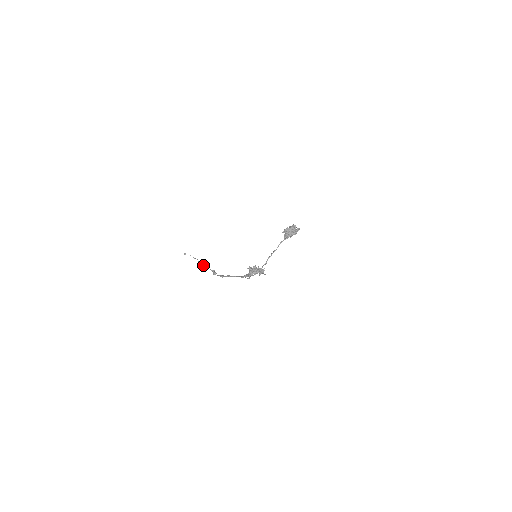
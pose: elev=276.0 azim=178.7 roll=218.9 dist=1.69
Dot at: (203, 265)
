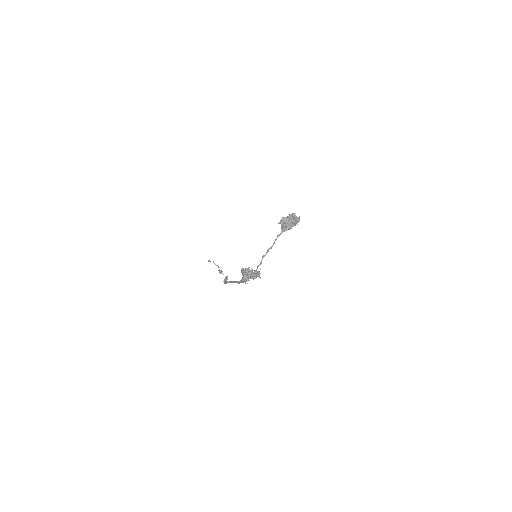
Dot at: occluded
